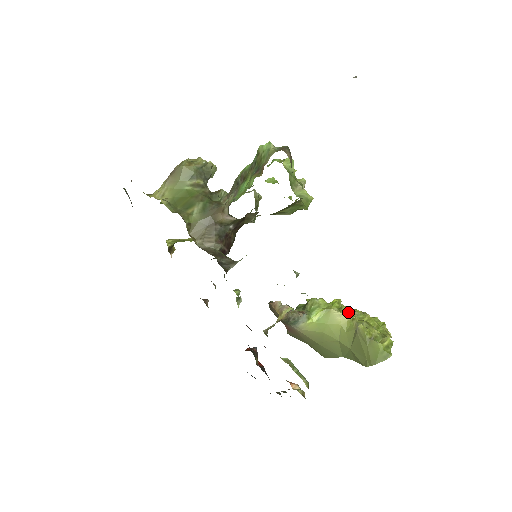
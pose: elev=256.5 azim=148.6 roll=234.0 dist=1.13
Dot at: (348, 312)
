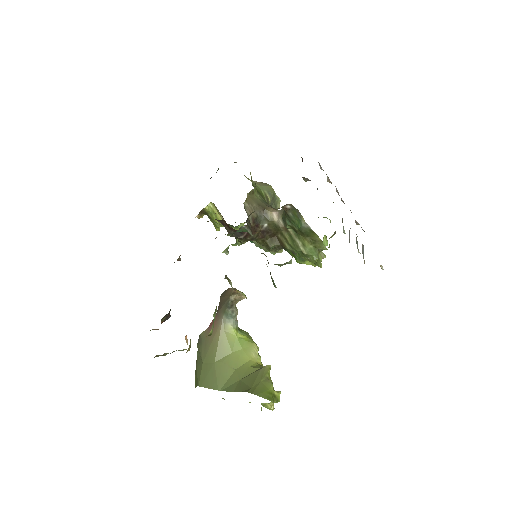
Dot at: (261, 362)
